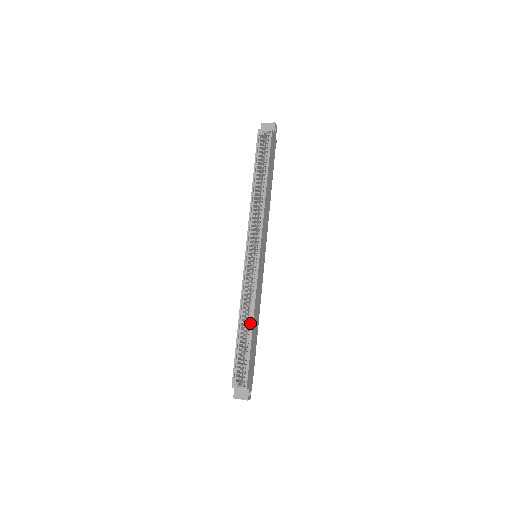
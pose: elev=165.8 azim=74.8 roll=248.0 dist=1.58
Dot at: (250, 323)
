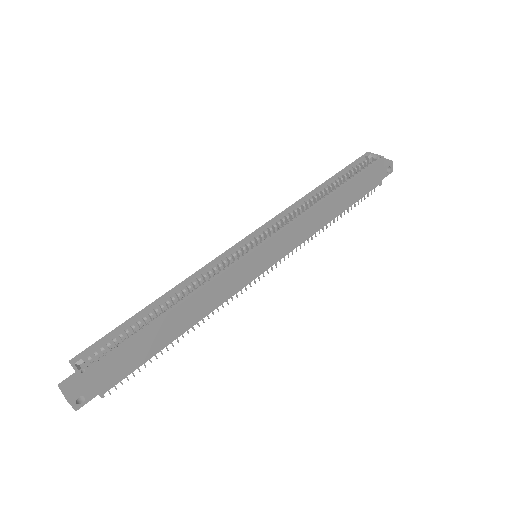
Dot at: (173, 306)
